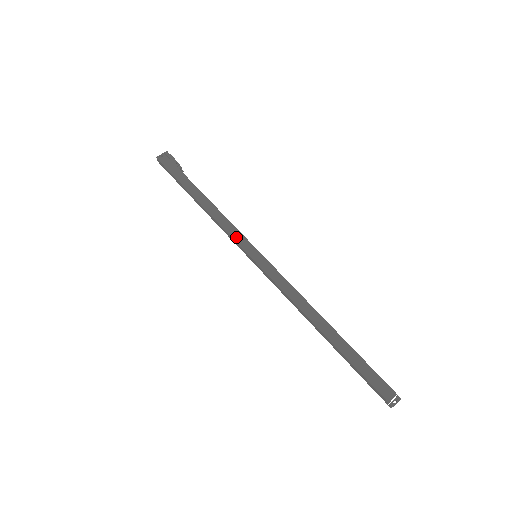
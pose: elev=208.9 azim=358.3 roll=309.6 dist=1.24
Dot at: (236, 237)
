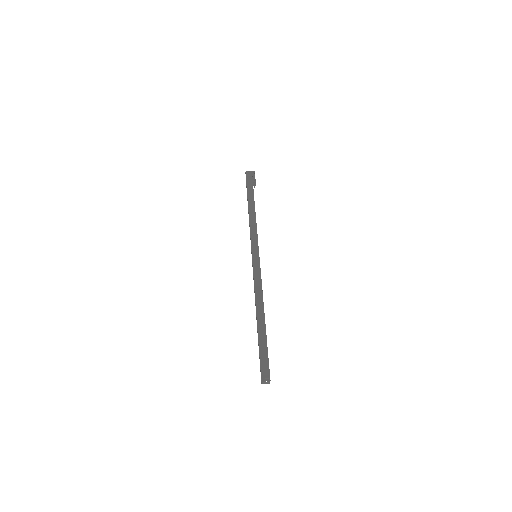
Dot at: (253, 239)
